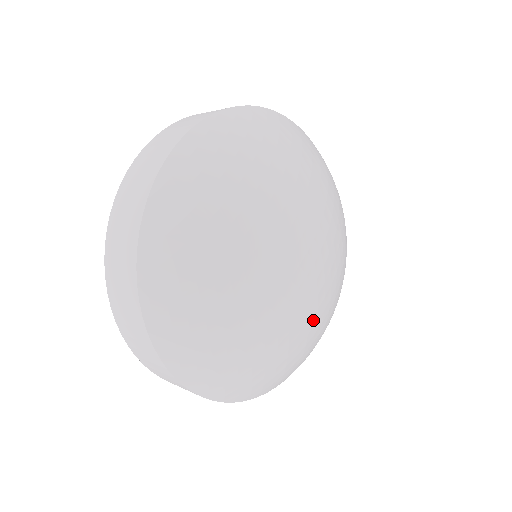
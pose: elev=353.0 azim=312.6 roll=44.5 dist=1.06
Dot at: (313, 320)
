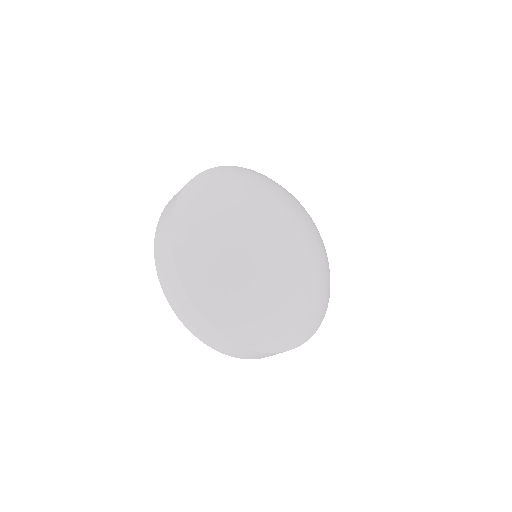
Dot at: (286, 280)
